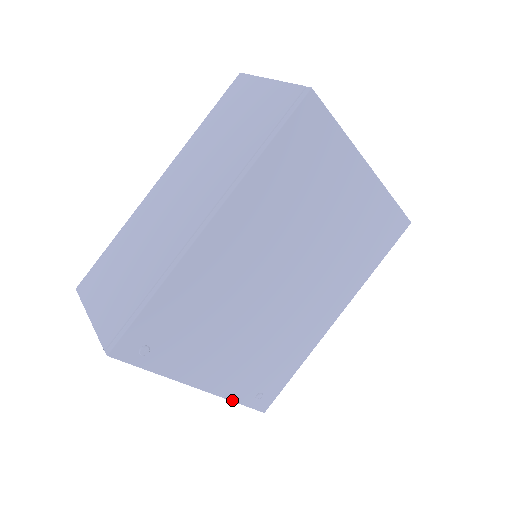
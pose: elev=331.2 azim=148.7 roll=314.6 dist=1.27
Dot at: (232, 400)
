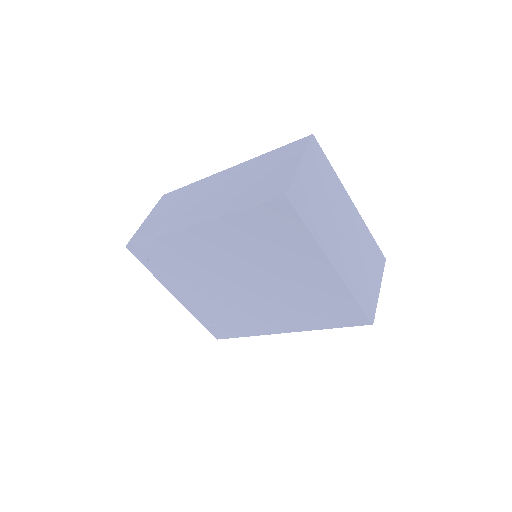
Dot at: (195, 317)
